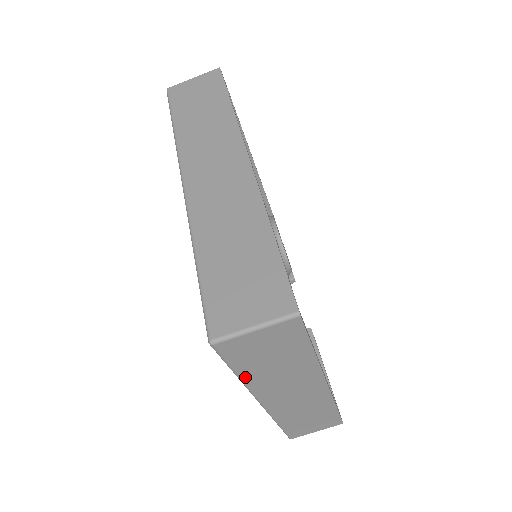
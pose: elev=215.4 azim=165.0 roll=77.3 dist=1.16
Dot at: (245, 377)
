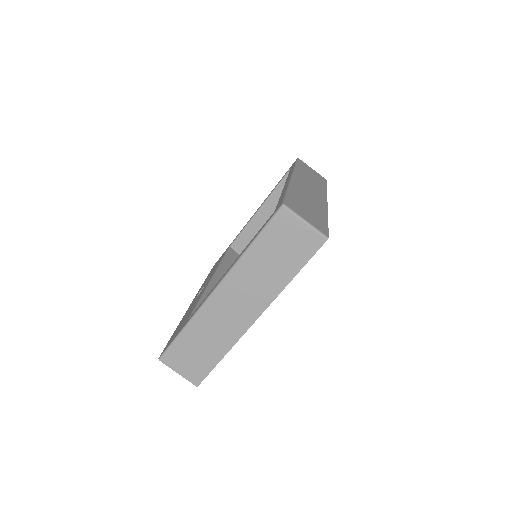
Dot at: (251, 252)
